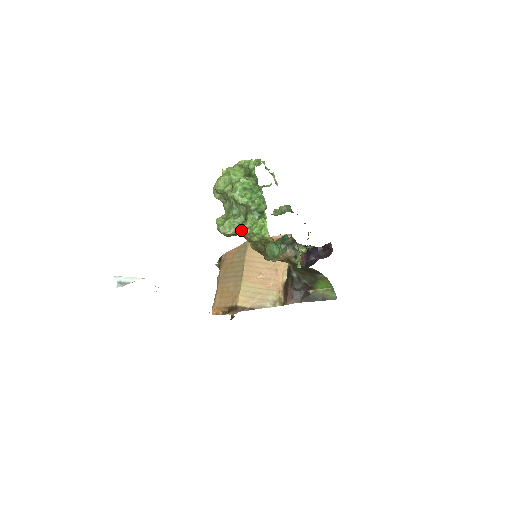
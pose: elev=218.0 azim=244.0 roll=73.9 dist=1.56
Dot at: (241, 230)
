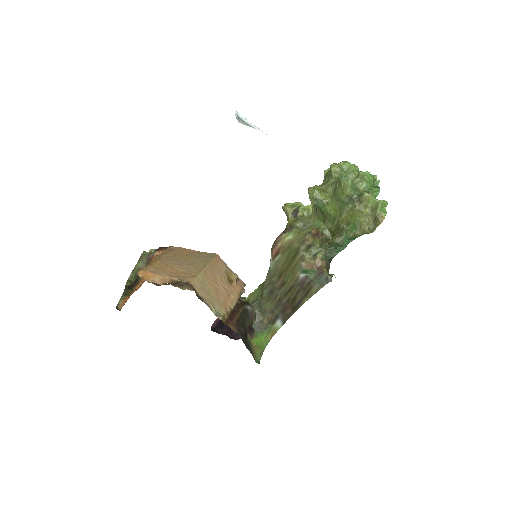
Dot at: occluded
